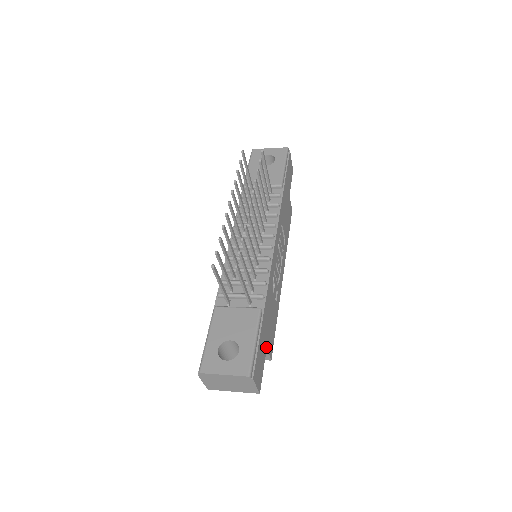
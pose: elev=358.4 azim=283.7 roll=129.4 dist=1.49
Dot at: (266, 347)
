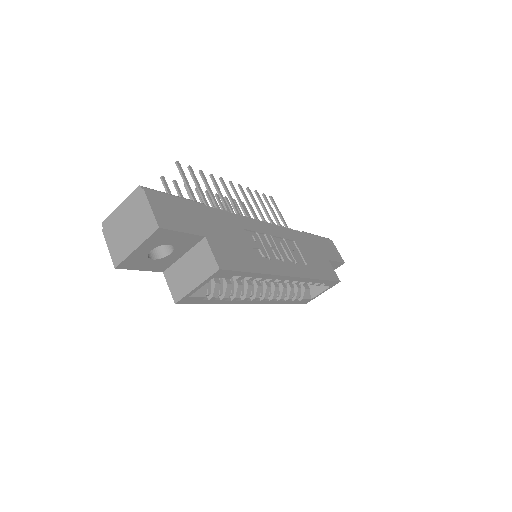
Dot at: (204, 235)
